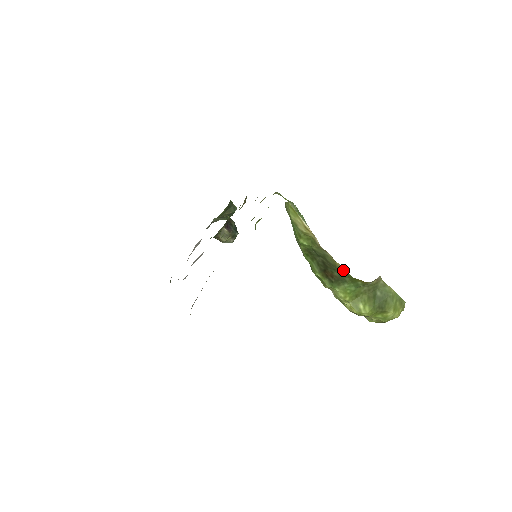
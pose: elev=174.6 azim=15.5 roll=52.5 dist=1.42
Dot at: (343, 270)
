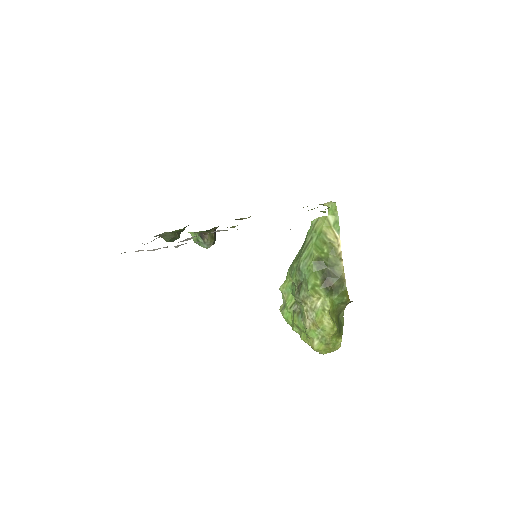
Dot at: (343, 281)
